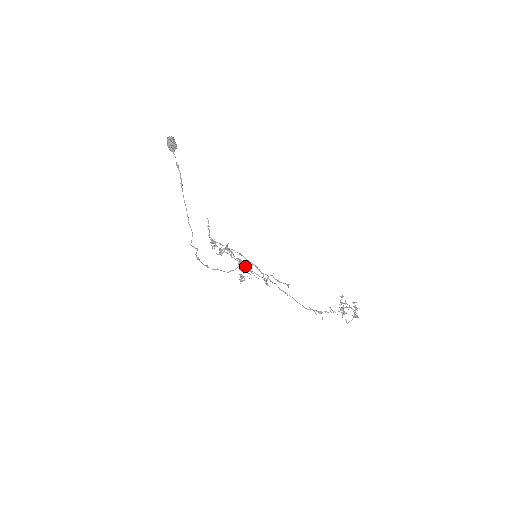
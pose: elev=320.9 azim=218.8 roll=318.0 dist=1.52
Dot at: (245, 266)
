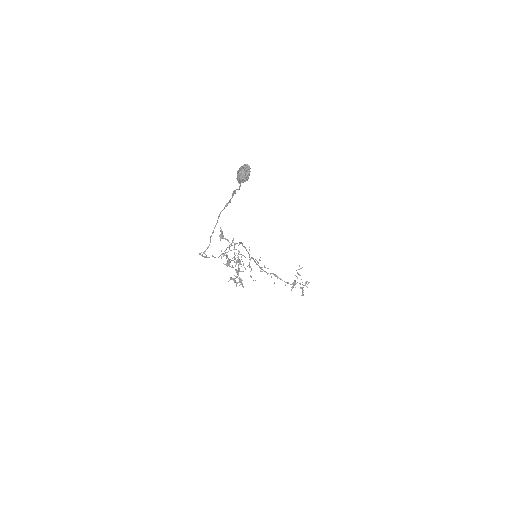
Dot at: (239, 251)
